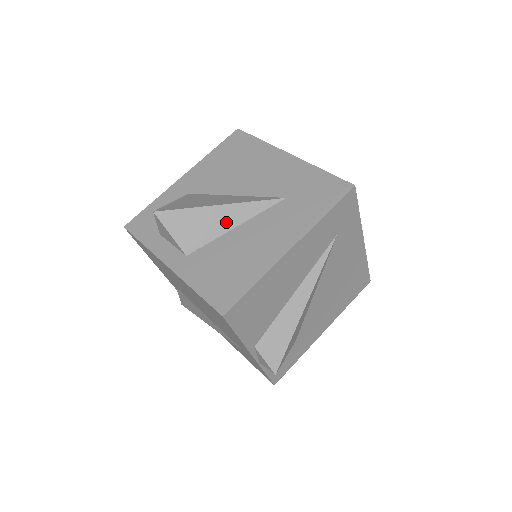
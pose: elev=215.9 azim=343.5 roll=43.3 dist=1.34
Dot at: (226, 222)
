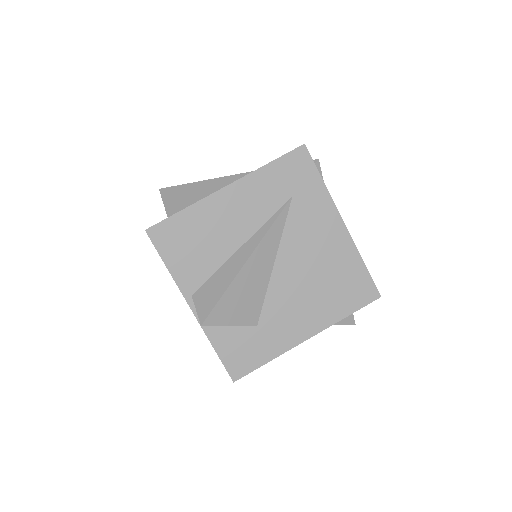
Dot at: (204, 192)
